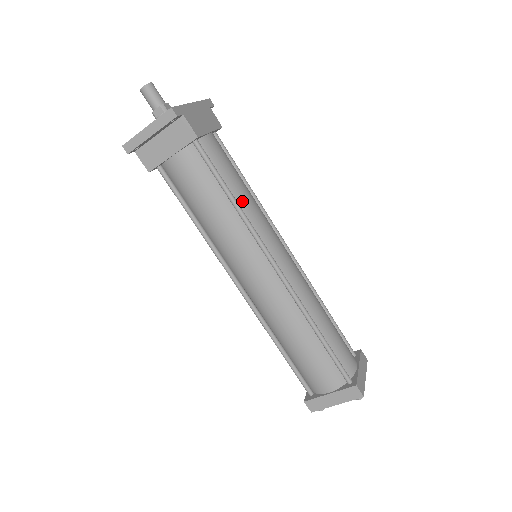
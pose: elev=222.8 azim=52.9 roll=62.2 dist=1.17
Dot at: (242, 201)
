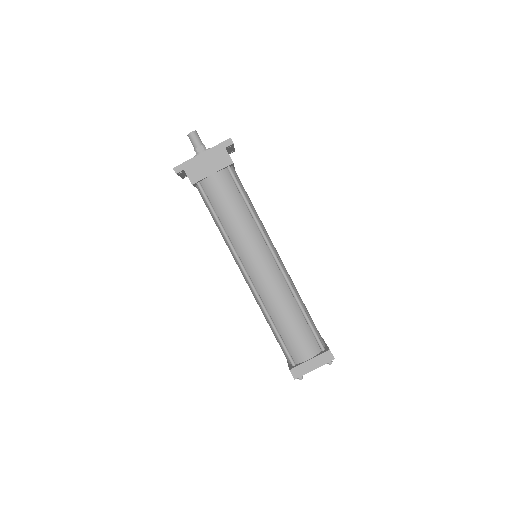
Dot at: (228, 225)
